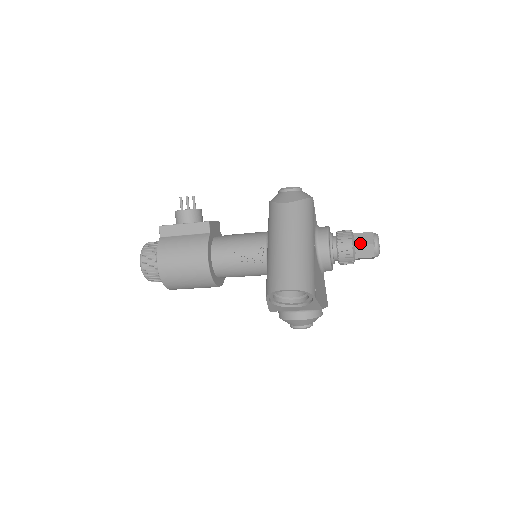
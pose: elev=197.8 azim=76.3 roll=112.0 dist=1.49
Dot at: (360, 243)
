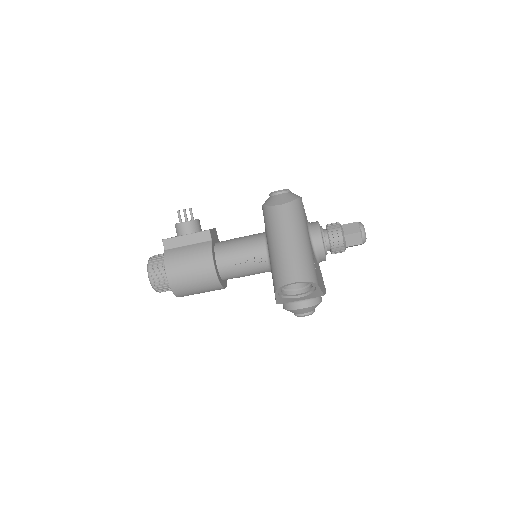
Dot at: (349, 233)
